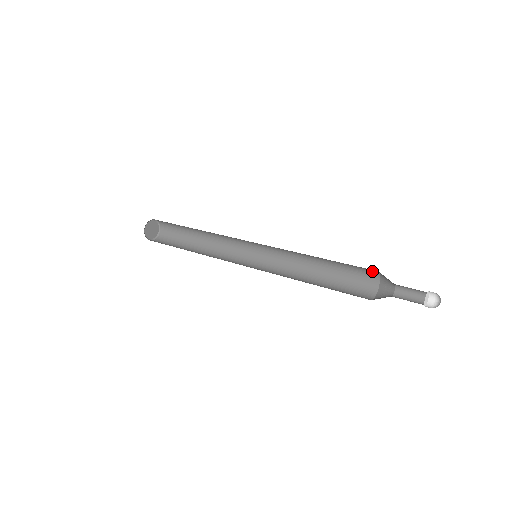
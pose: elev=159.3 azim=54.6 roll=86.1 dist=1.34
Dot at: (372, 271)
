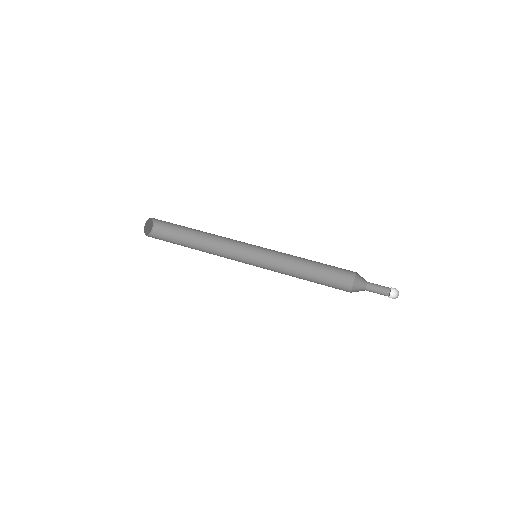
Dot at: occluded
